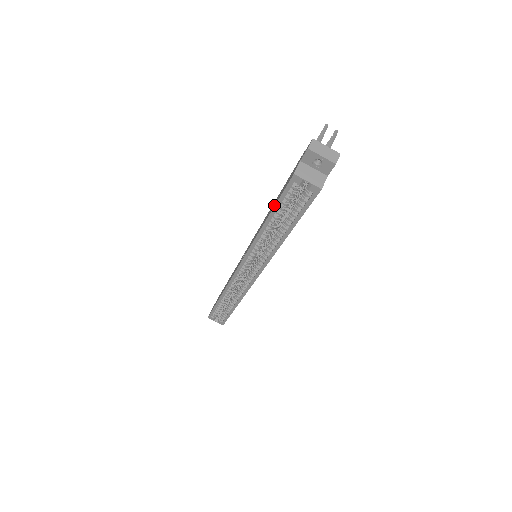
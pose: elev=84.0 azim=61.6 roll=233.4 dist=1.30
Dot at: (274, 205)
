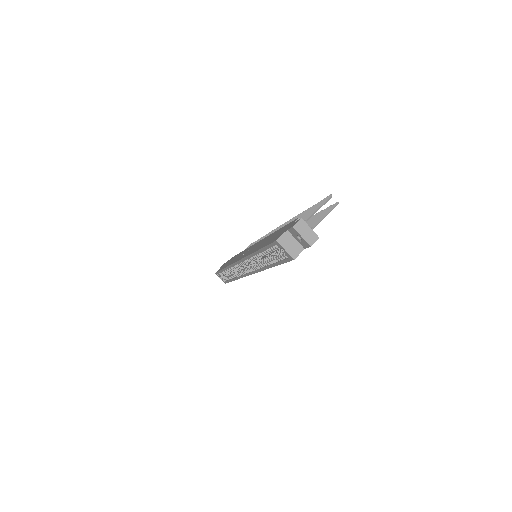
Dot at: (264, 245)
